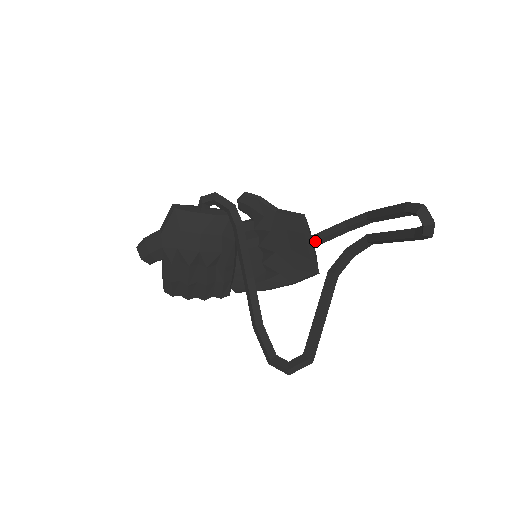
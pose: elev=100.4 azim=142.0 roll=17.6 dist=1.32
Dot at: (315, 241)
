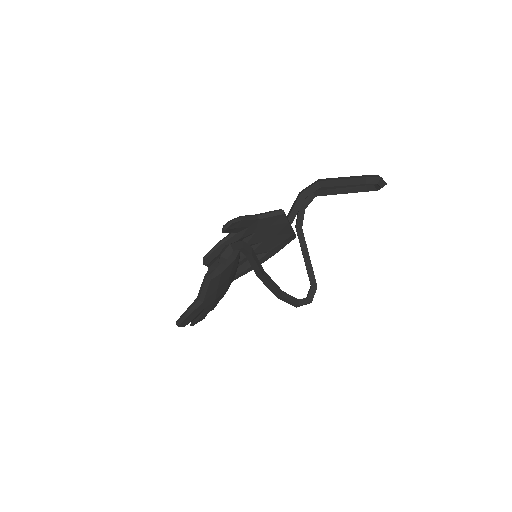
Dot at: occluded
